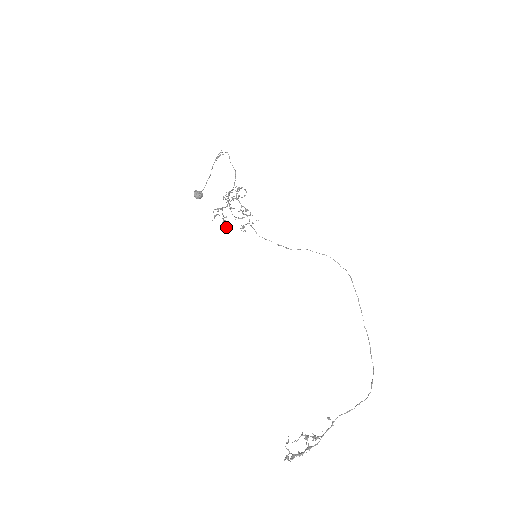
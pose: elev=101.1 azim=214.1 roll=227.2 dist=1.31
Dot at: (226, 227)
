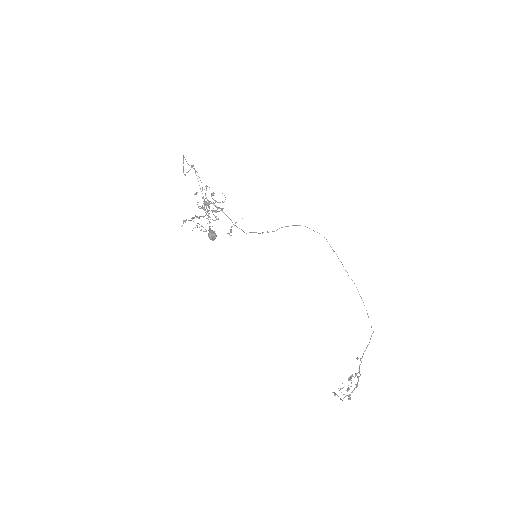
Dot at: (197, 226)
